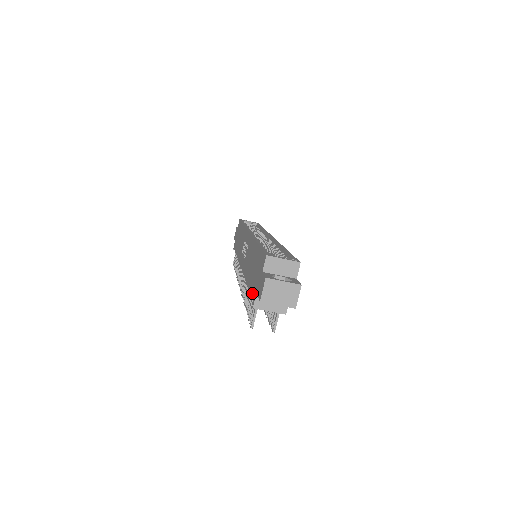
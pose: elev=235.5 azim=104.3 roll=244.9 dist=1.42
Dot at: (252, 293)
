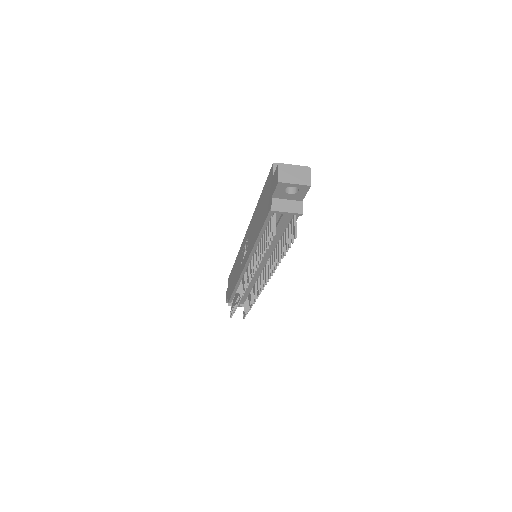
Dot at: (266, 213)
